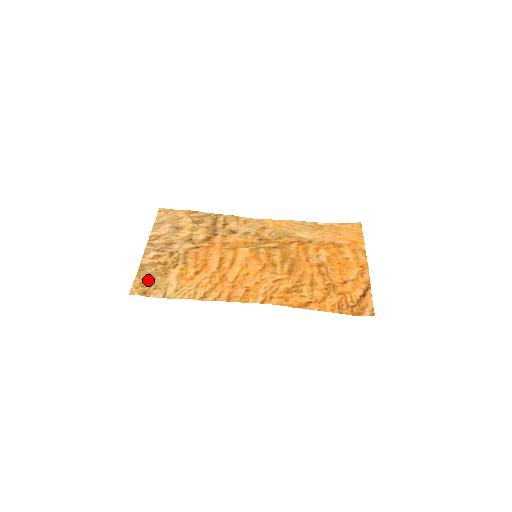
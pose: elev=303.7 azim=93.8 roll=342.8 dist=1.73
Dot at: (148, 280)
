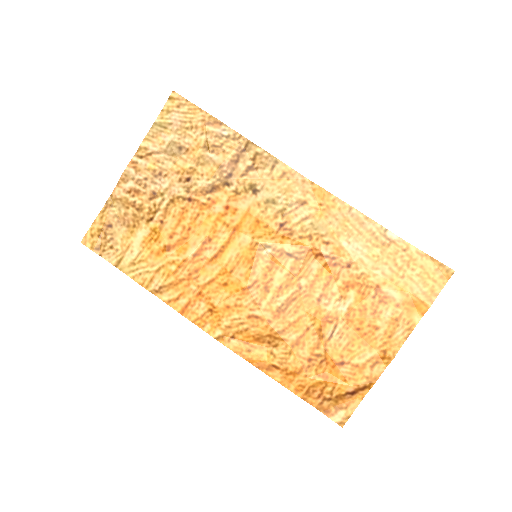
Dot at: (109, 228)
